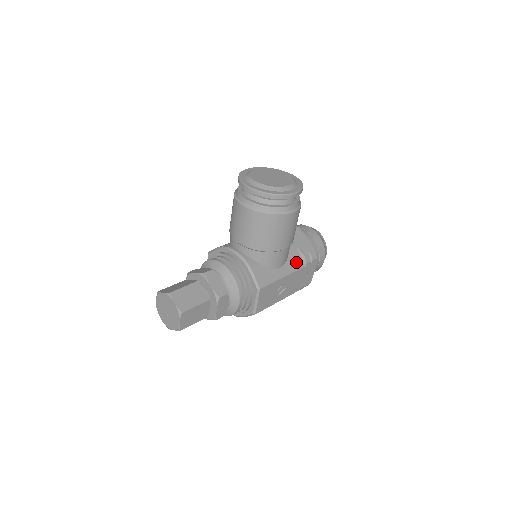
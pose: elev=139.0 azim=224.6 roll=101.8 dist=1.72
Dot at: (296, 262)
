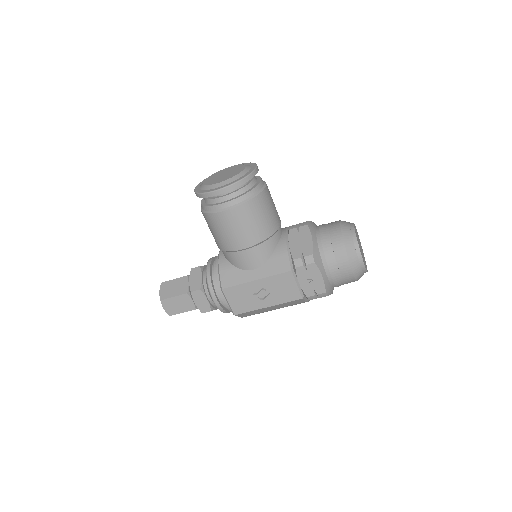
Dot at: (279, 265)
